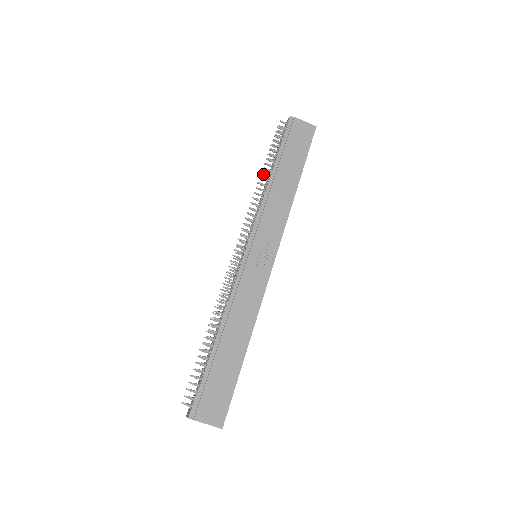
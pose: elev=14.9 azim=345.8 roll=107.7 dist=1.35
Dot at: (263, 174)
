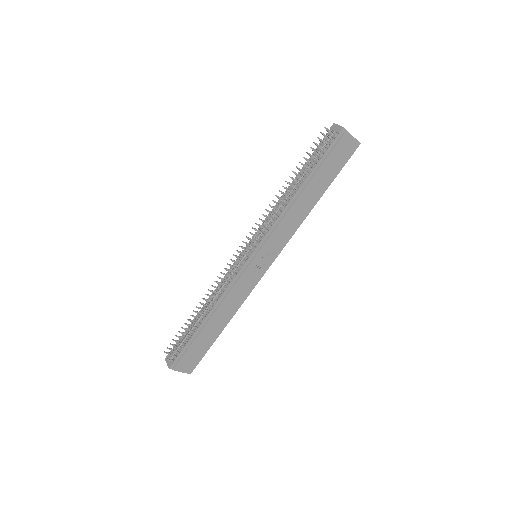
Dot at: (291, 178)
